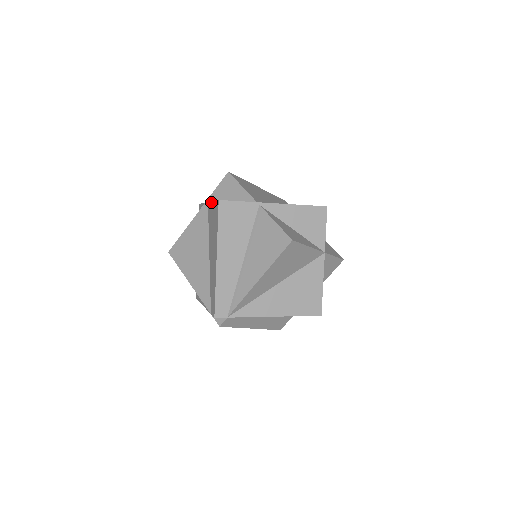
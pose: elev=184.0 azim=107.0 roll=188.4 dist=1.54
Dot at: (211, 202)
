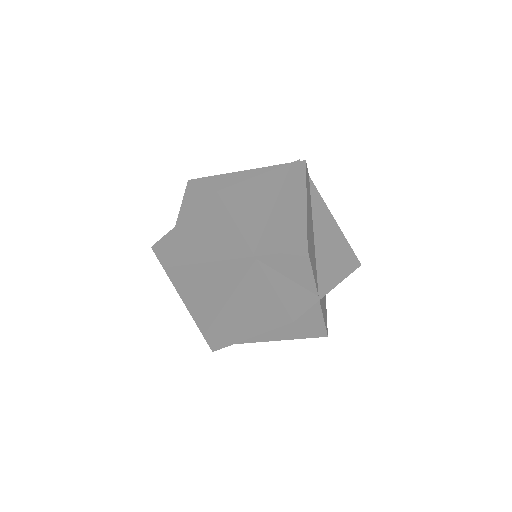
Dot at: (269, 282)
